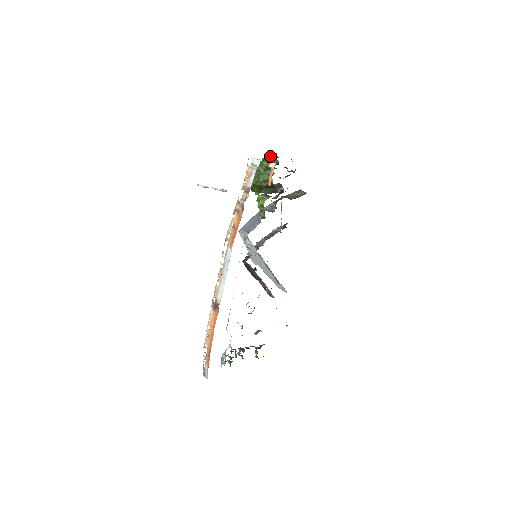
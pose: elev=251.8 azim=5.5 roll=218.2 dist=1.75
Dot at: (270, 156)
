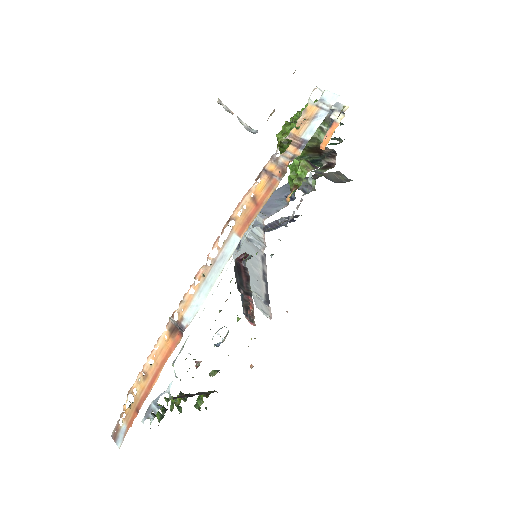
Dot at: occluded
